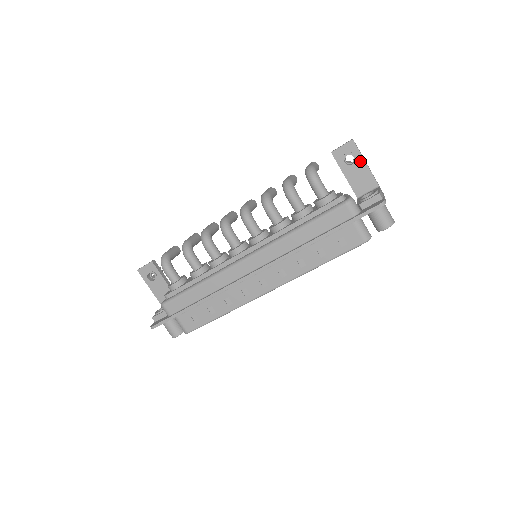
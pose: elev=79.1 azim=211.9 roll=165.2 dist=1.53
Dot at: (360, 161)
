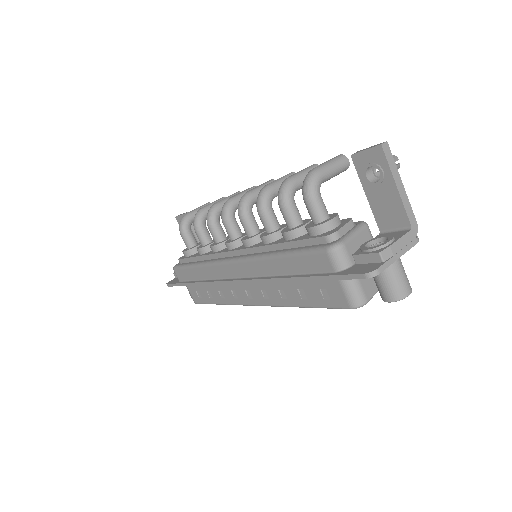
Dot at: (389, 181)
